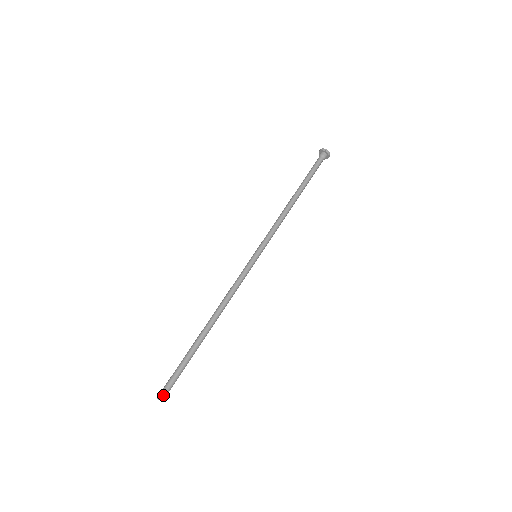
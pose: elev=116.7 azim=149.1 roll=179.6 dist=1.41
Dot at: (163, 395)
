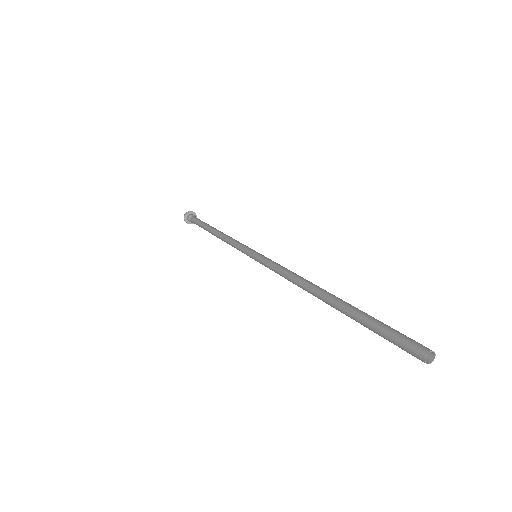
Dot at: (419, 347)
